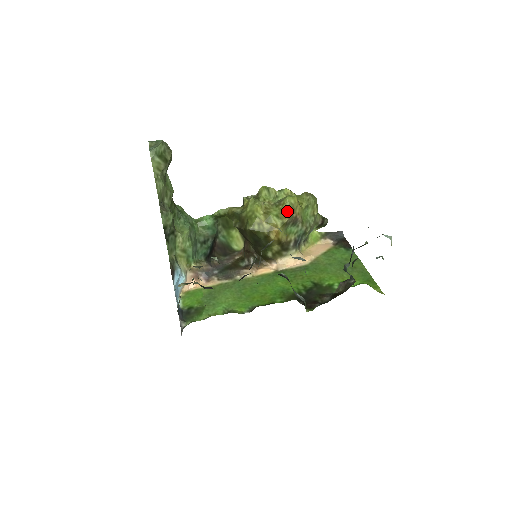
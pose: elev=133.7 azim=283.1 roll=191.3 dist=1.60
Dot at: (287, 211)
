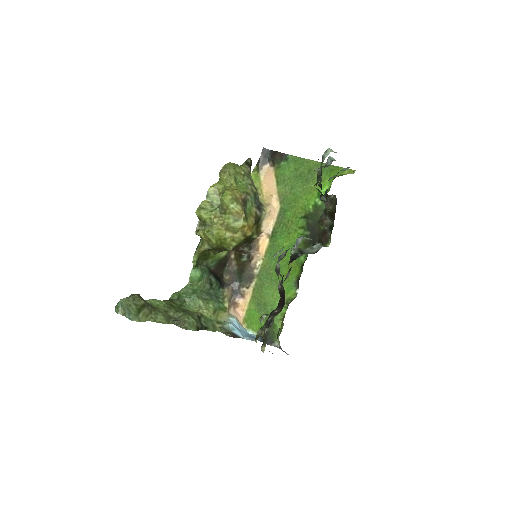
Dot at: (236, 209)
